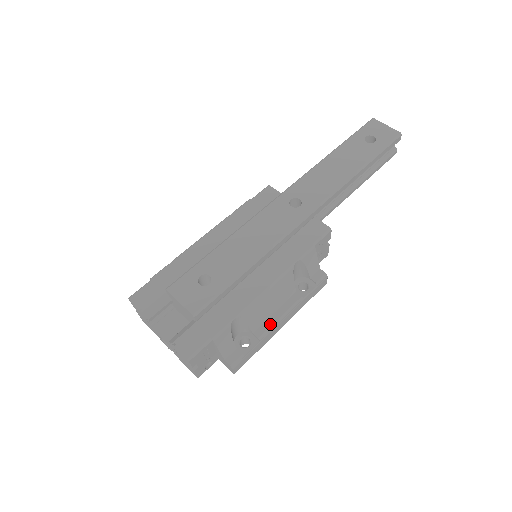
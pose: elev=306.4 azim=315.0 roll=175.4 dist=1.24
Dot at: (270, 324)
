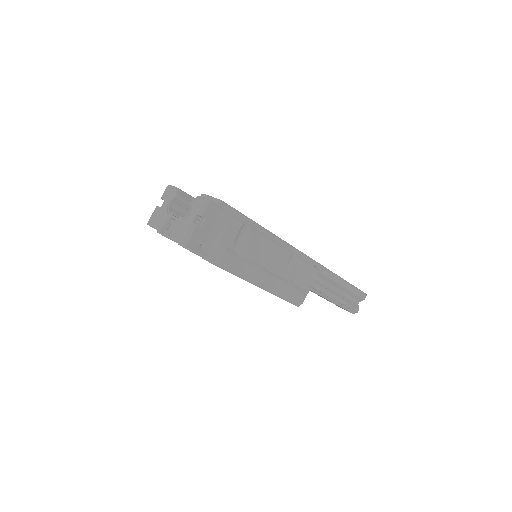
Dot at: (260, 266)
